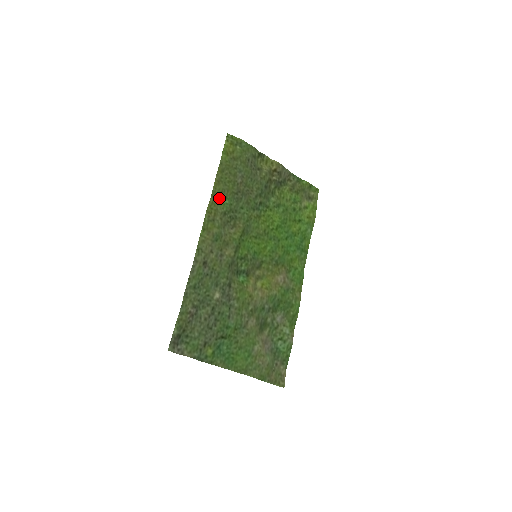
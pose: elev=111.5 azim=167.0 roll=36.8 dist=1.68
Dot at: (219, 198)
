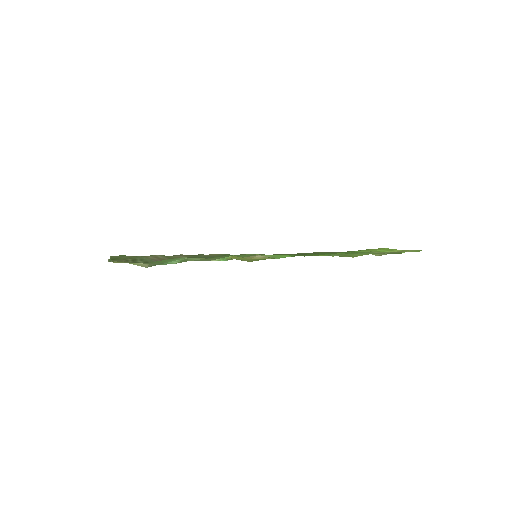
Dot at: occluded
